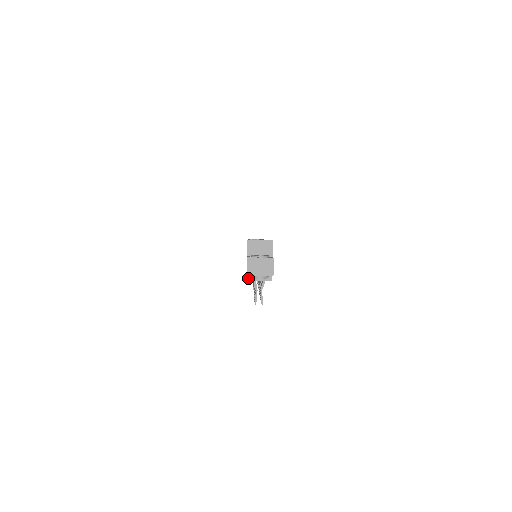
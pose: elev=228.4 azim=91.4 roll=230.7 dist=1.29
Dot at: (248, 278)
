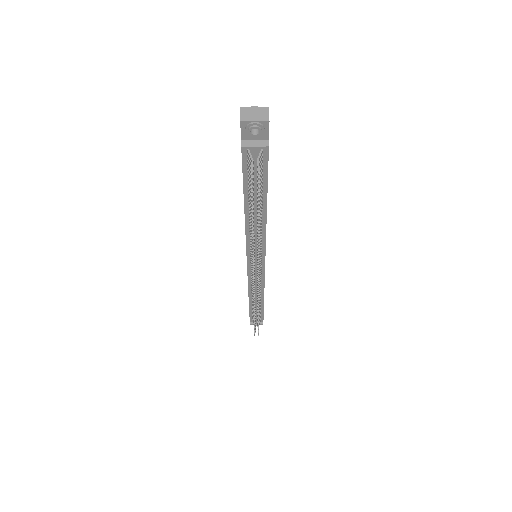
Dot at: (242, 144)
